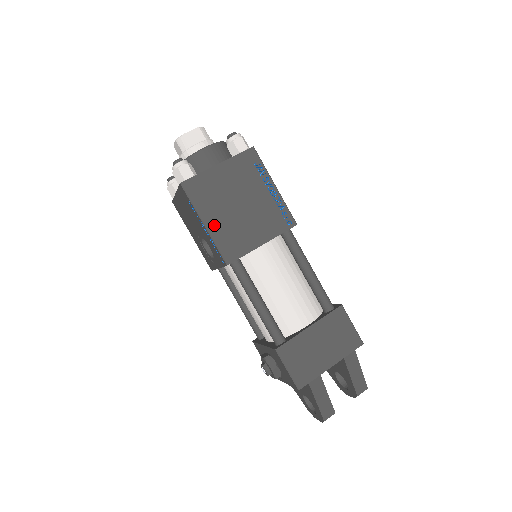
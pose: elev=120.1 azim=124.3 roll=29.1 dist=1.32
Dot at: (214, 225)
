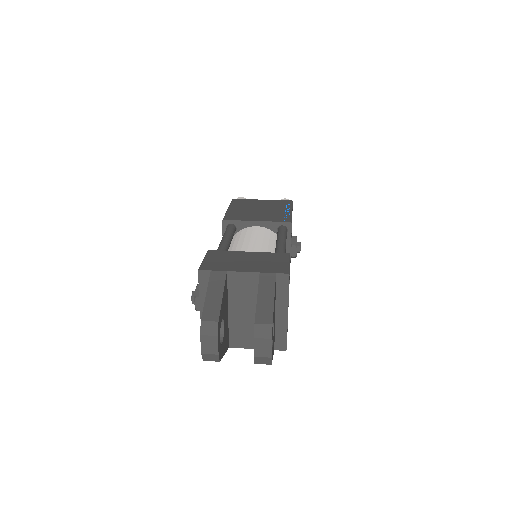
Dot at: (233, 210)
